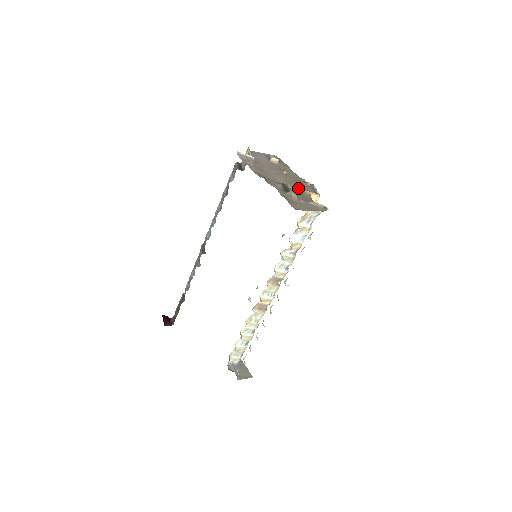
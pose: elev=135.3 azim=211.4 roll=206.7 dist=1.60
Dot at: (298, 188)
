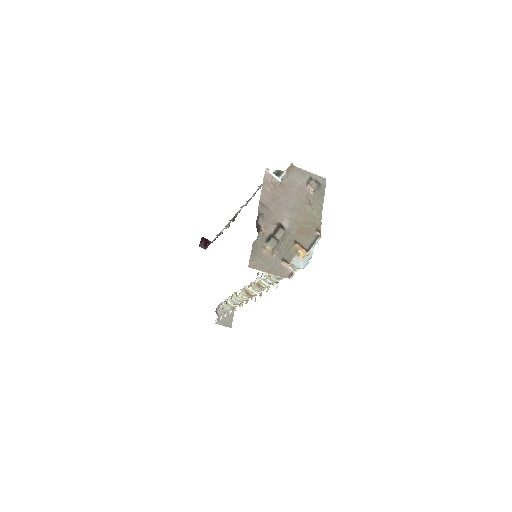
Dot at: (296, 235)
